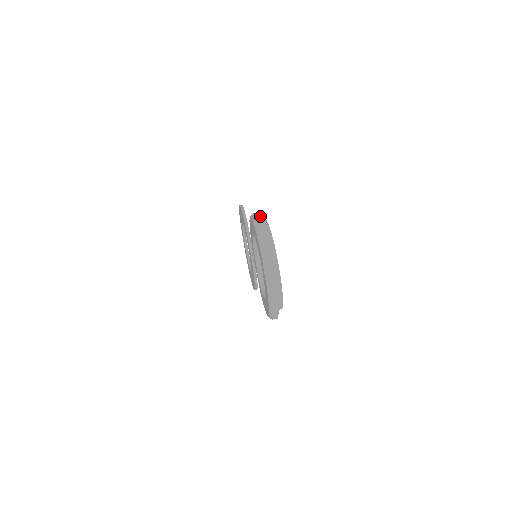
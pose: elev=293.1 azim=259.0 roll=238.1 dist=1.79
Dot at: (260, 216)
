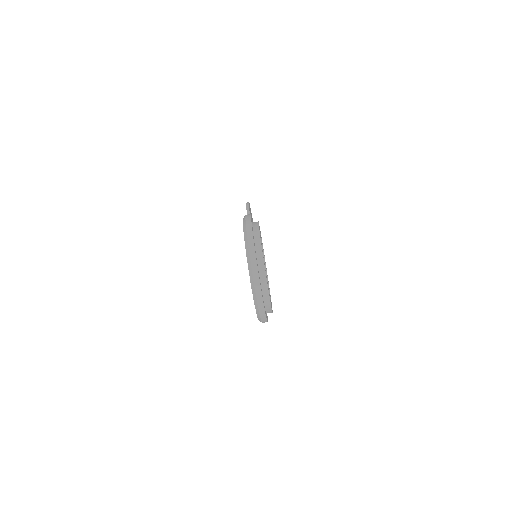
Dot at: (250, 218)
